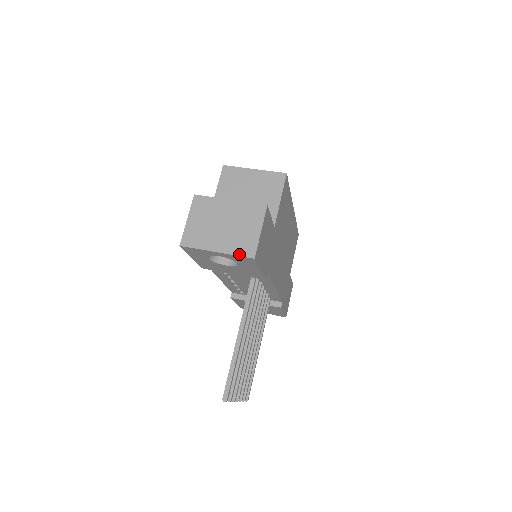
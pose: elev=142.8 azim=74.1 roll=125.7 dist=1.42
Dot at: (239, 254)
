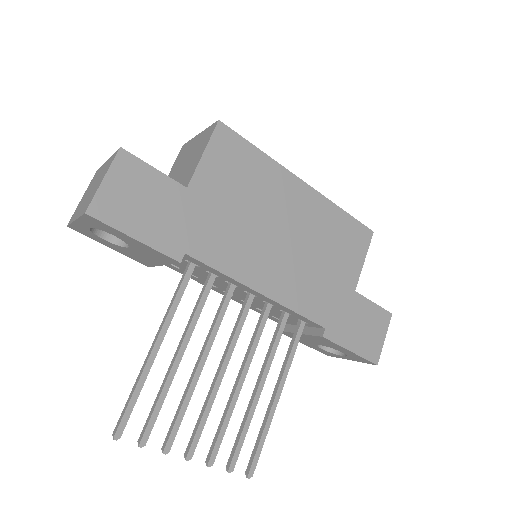
Dot at: (81, 214)
